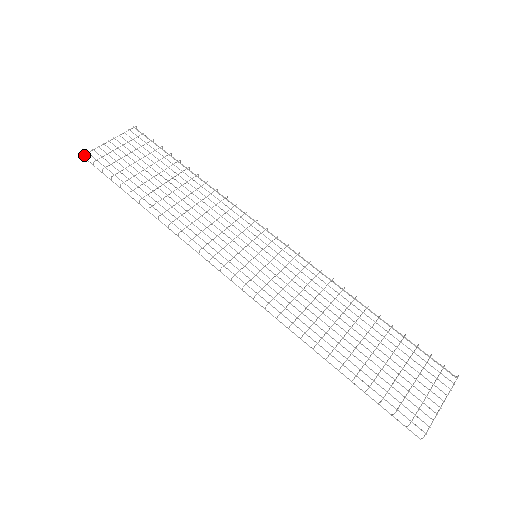
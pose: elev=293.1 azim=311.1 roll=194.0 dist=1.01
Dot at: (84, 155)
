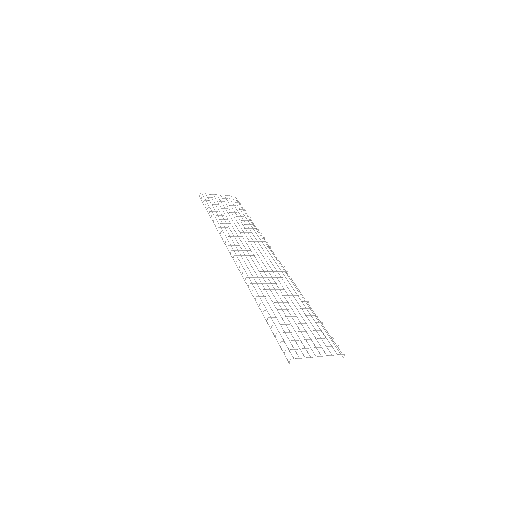
Dot at: occluded
